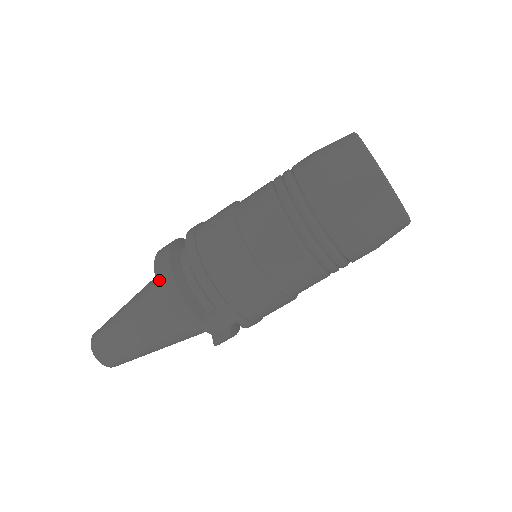
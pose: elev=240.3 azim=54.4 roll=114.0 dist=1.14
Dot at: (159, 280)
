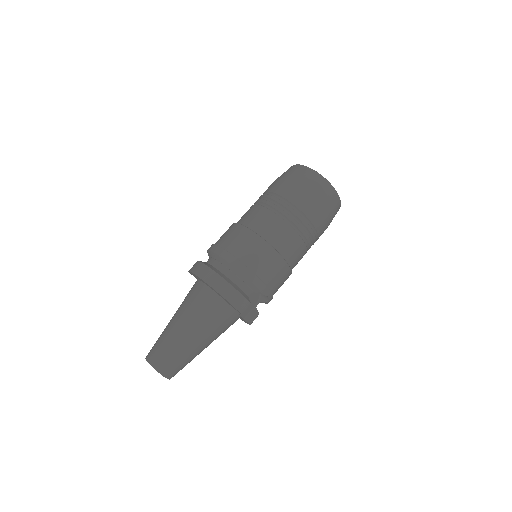
Dot at: (212, 284)
